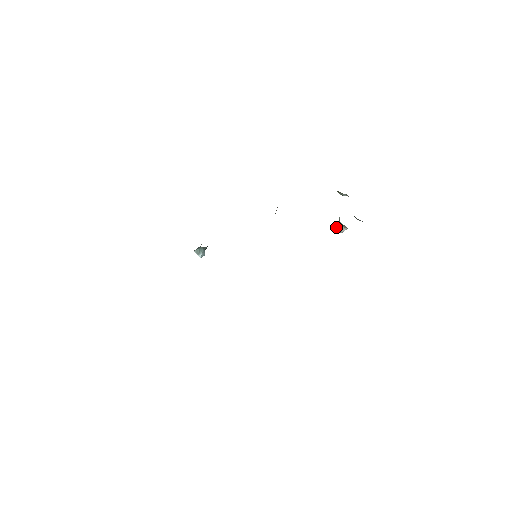
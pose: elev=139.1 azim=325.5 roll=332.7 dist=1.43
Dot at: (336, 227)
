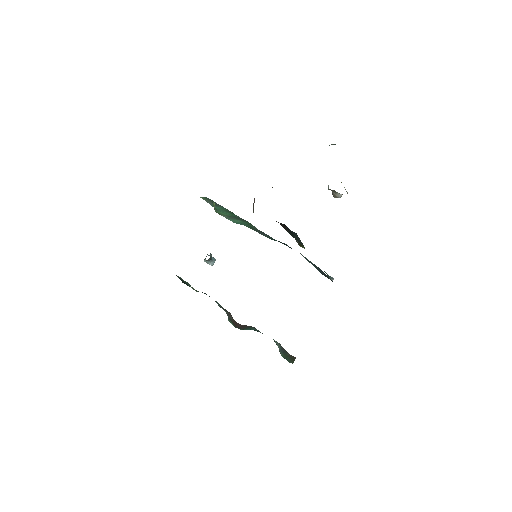
Dot at: occluded
